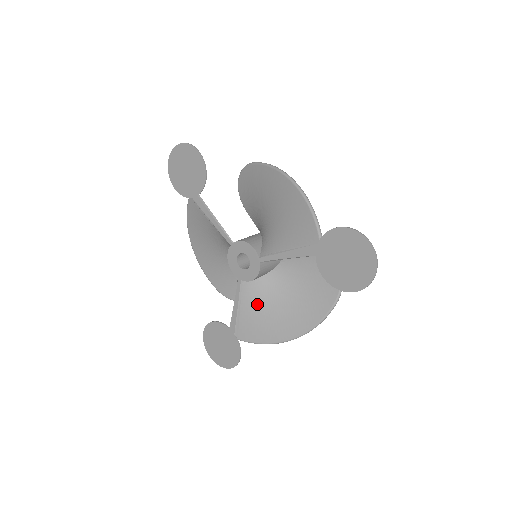
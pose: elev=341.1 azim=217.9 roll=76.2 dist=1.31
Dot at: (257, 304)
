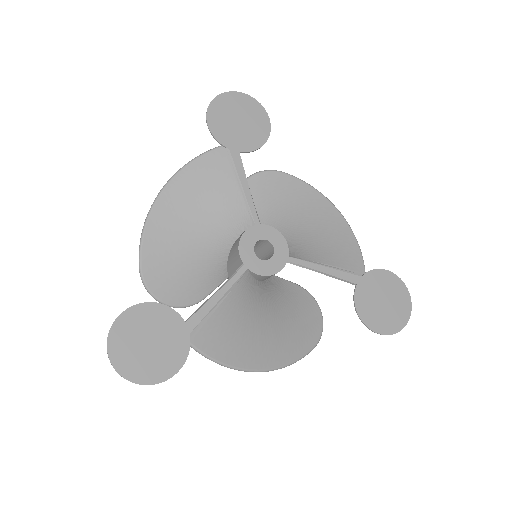
Dot at: (241, 308)
